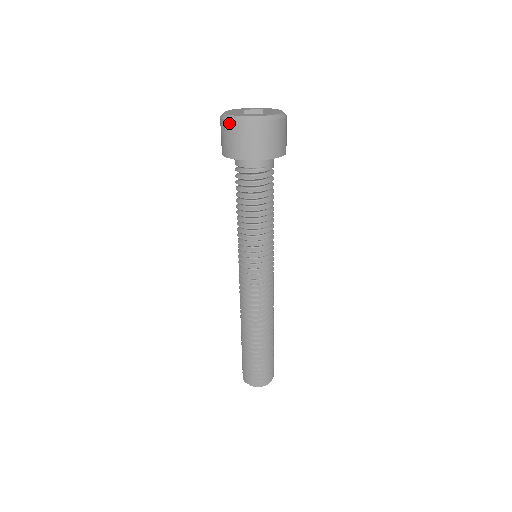
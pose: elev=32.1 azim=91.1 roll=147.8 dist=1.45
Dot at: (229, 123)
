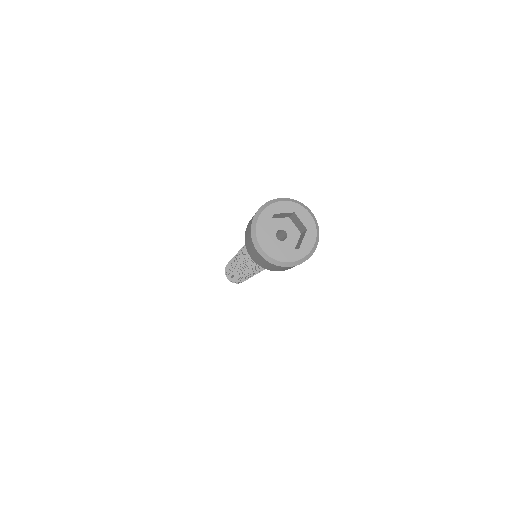
Dot at: (264, 260)
